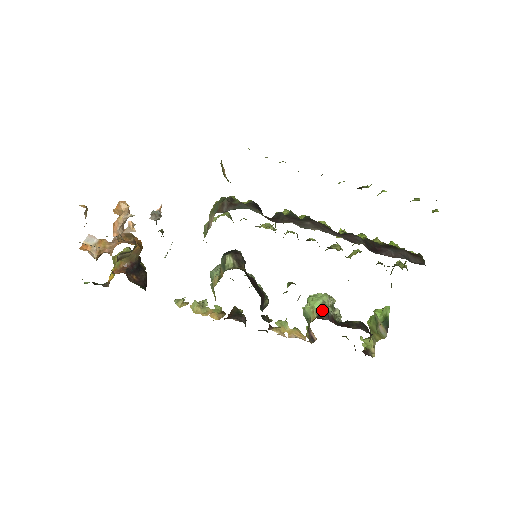
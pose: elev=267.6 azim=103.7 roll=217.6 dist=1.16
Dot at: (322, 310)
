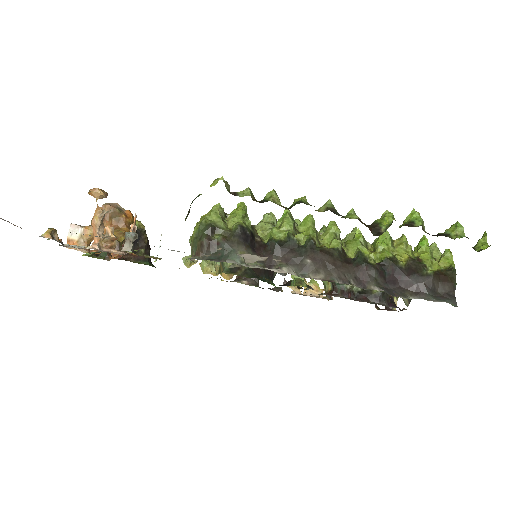
Dot at: (337, 284)
